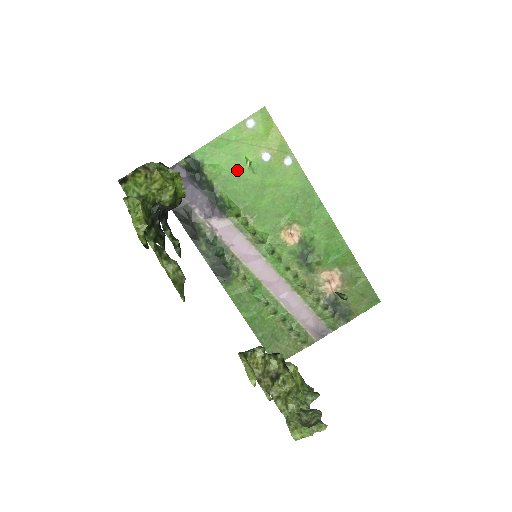
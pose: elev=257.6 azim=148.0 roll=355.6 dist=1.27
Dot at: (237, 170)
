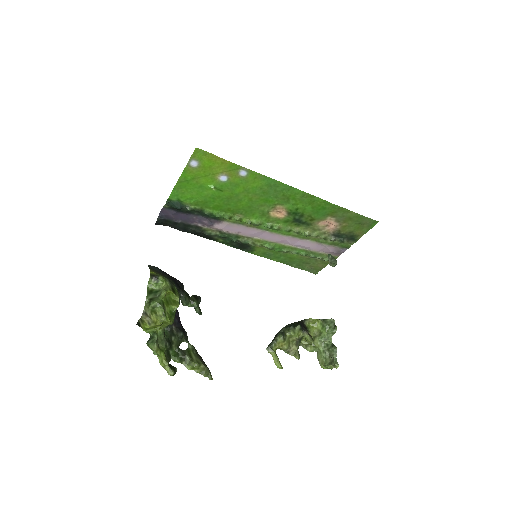
Dot at: (208, 194)
